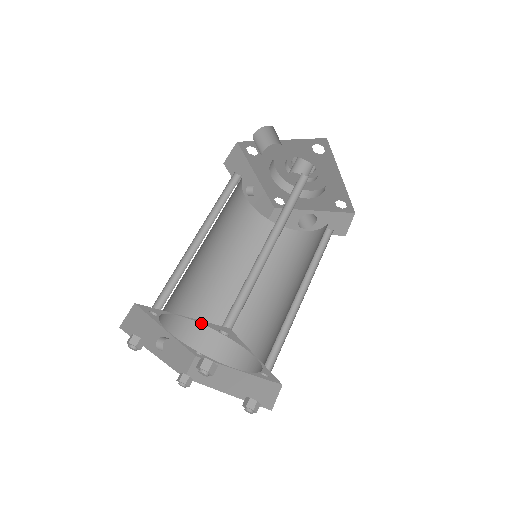
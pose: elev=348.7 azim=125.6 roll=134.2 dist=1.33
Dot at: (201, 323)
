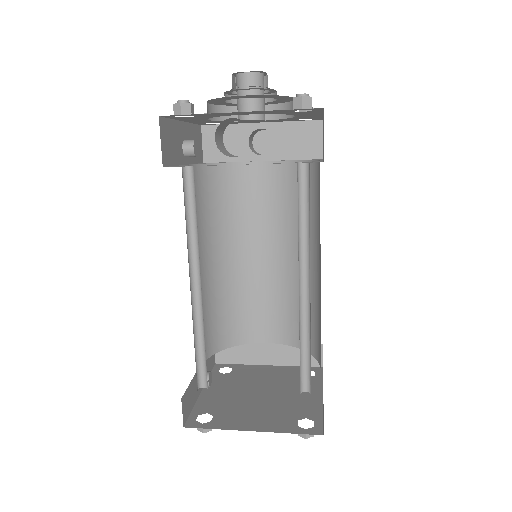
Dot at: occluded
